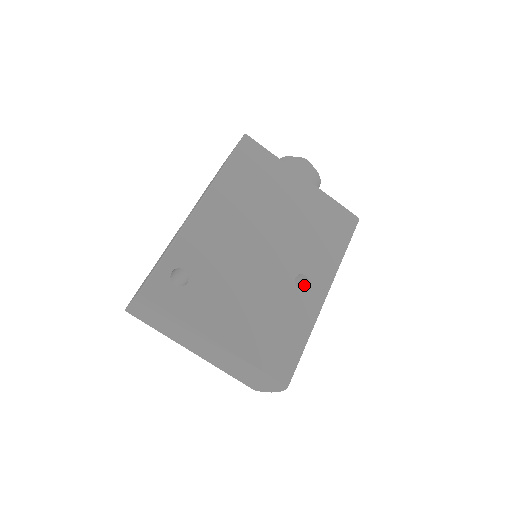
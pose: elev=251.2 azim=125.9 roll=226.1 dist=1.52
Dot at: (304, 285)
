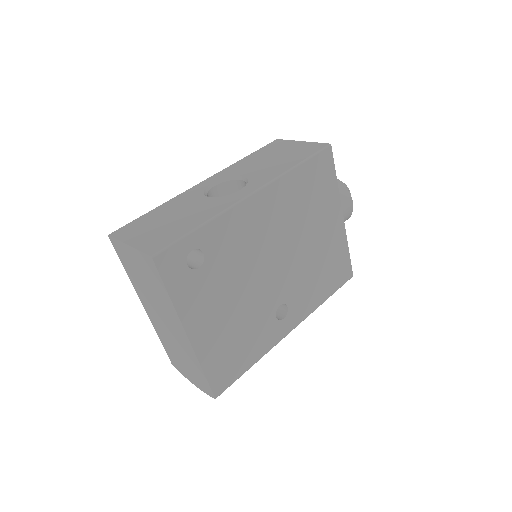
Dot at: (279, 311)
